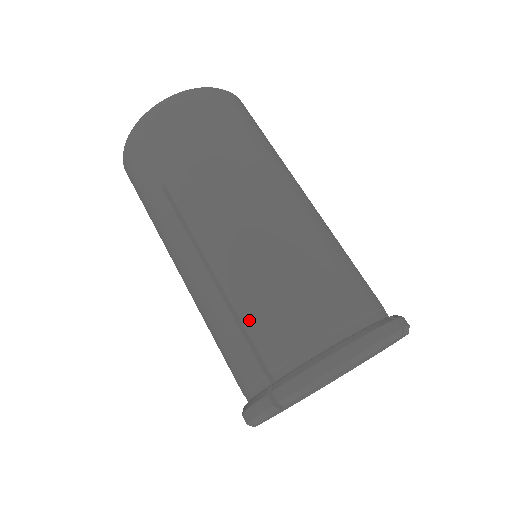
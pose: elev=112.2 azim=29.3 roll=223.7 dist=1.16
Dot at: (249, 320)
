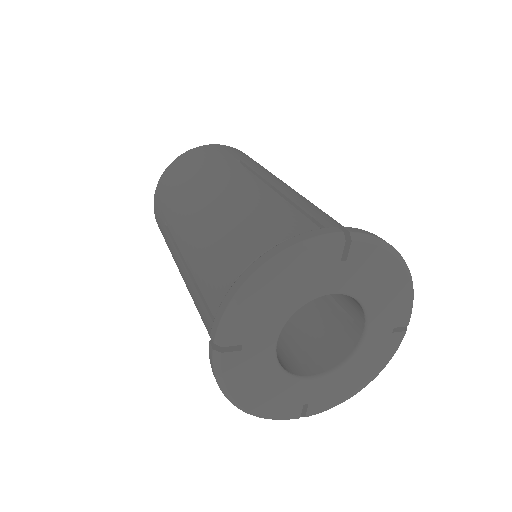
Dot at: (203, 285)
